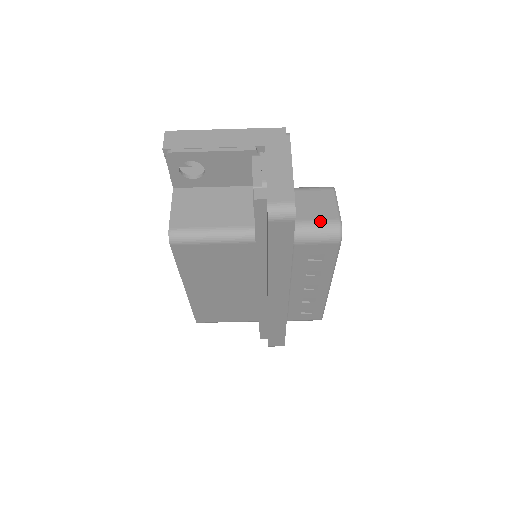
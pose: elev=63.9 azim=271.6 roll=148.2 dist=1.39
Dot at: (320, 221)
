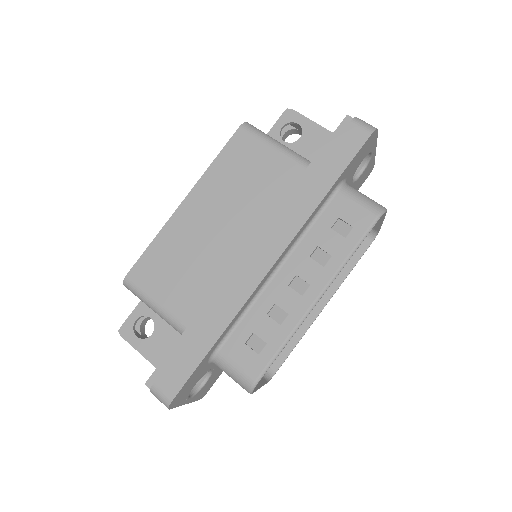
Dot at: occluded
